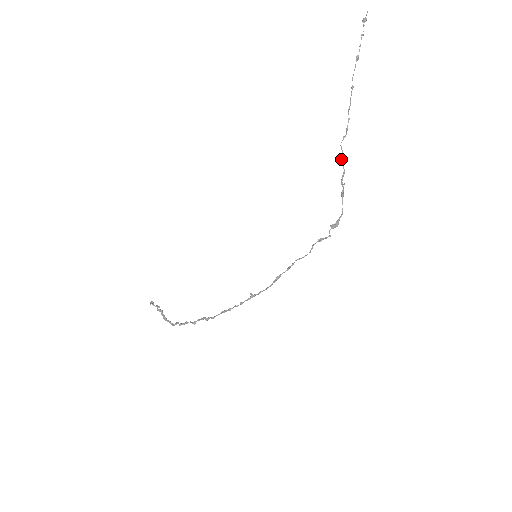
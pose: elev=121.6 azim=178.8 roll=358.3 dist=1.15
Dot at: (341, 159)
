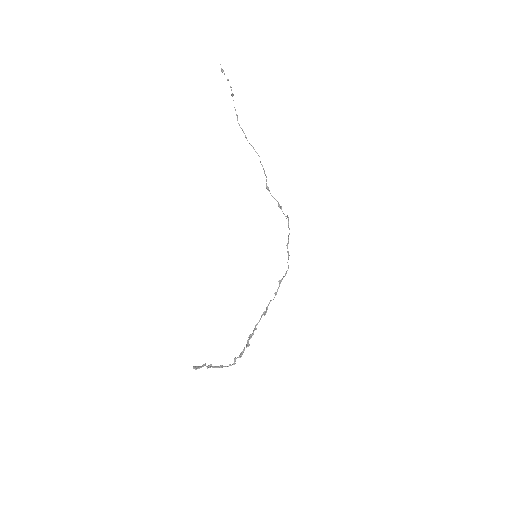
Dot at: occluded
